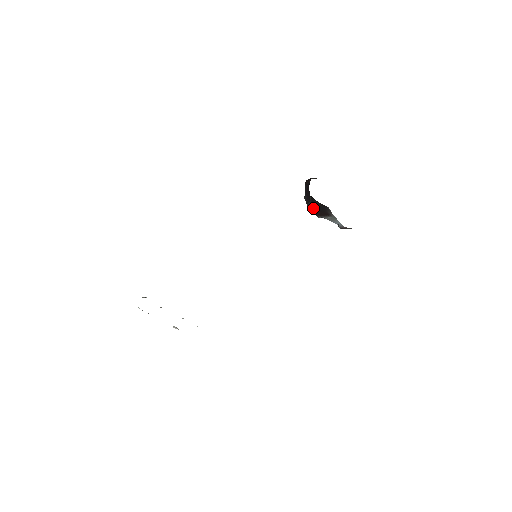
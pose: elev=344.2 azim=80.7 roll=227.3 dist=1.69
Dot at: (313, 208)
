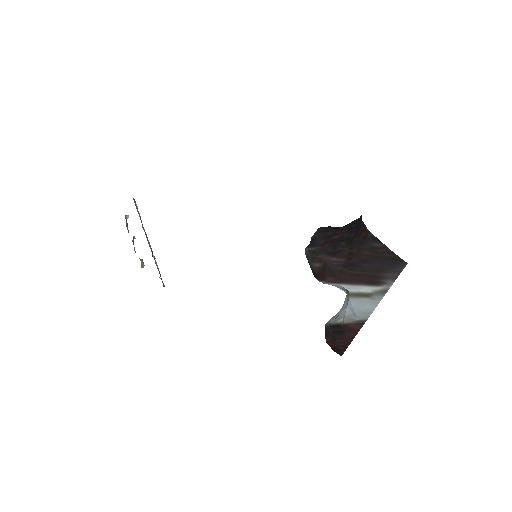
Dot at: (339, 262)
